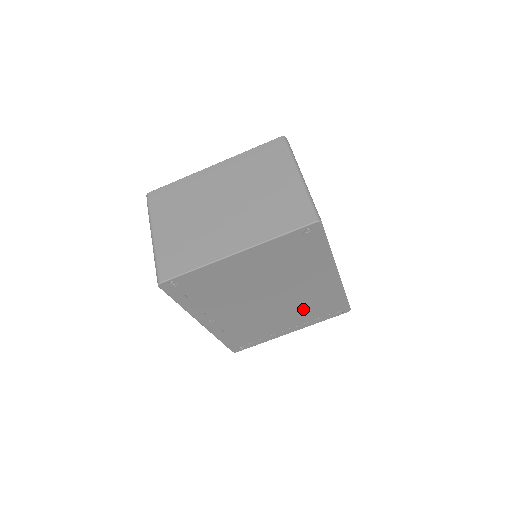
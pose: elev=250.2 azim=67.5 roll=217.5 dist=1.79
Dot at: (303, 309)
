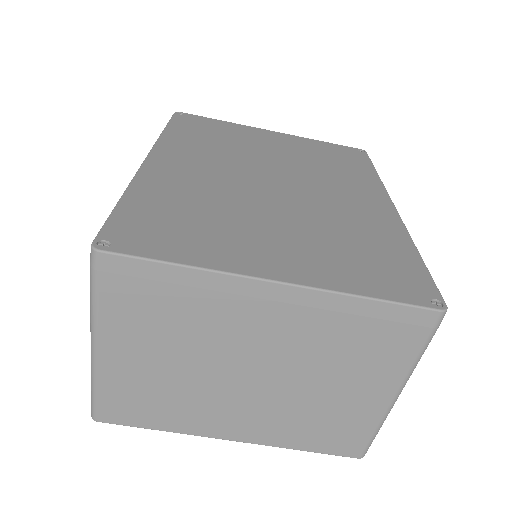
Dot at: occluded
